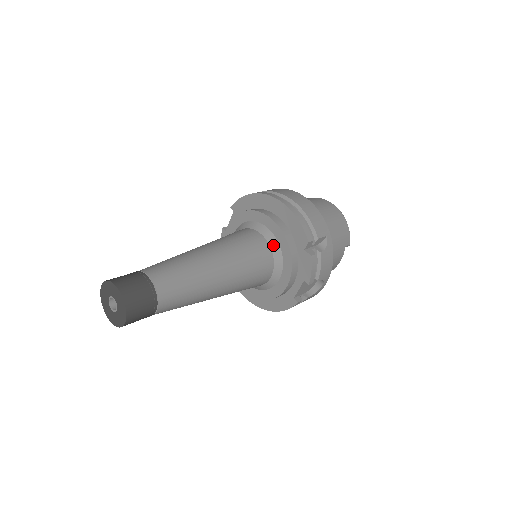
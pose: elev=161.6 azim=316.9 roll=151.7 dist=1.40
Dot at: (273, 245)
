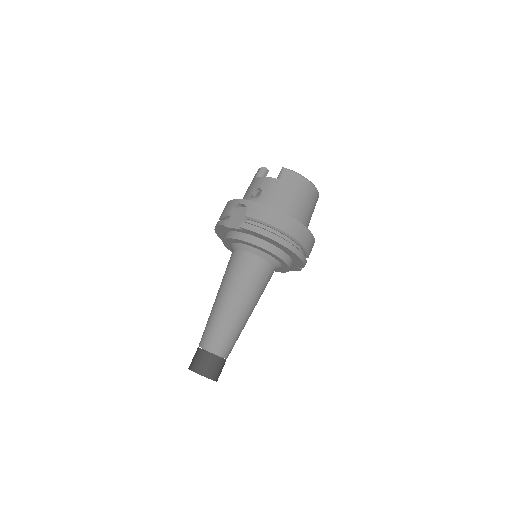
Dot at: (278, 268)
